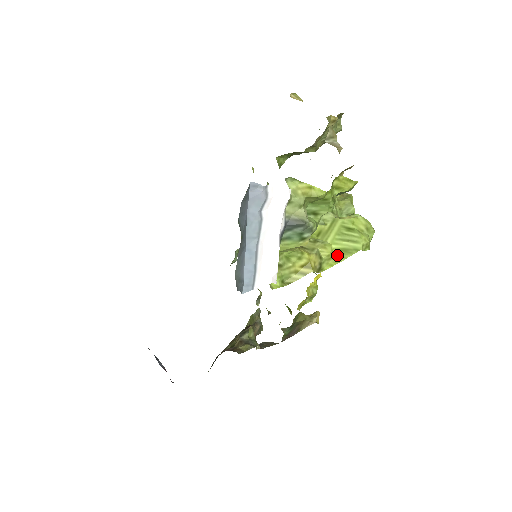
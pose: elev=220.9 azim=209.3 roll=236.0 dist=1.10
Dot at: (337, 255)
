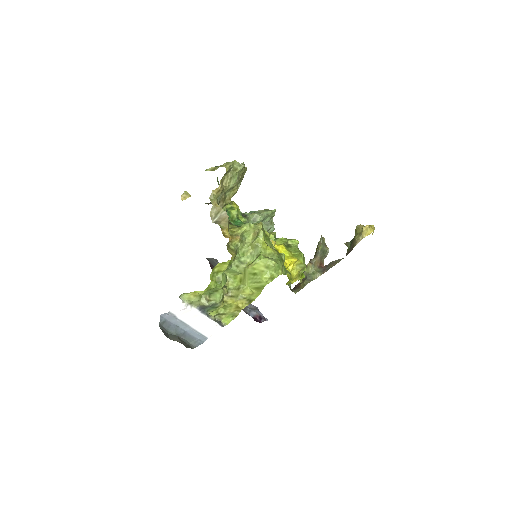
Dot at: (256, 290)
